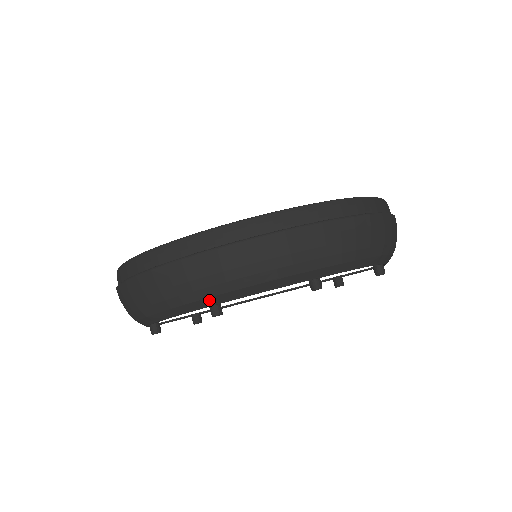
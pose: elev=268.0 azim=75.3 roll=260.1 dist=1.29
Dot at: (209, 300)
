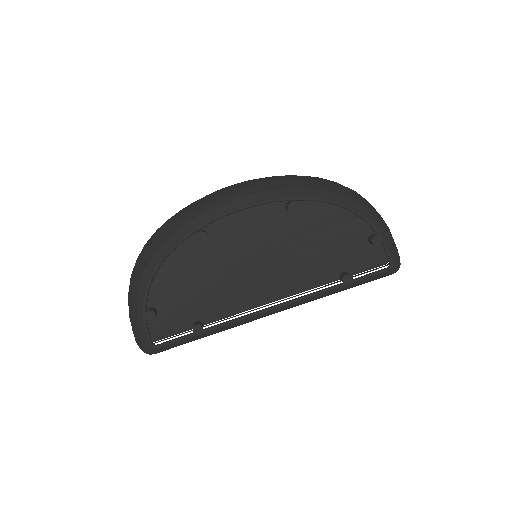
Dot at: (195, 221)
